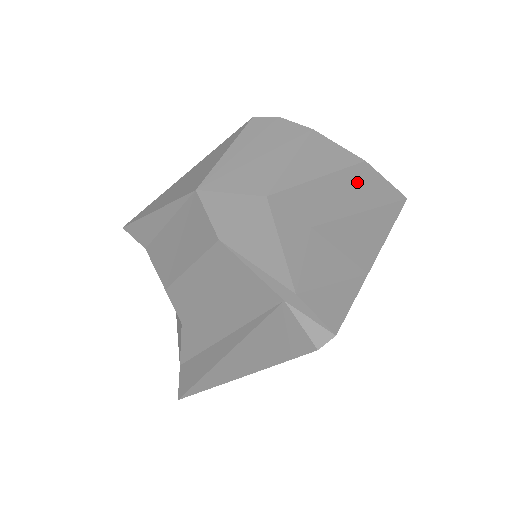
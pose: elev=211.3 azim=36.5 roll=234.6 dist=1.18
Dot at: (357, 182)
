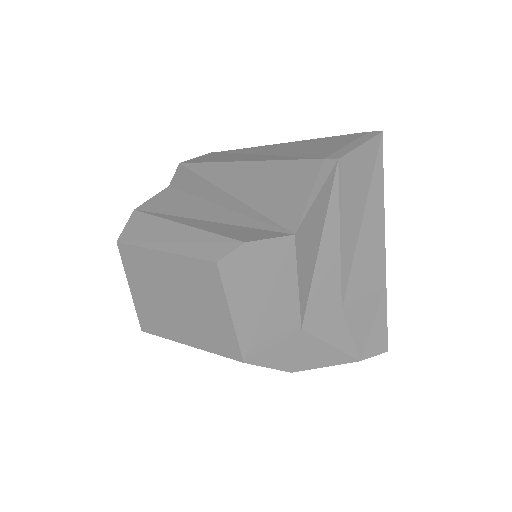
Dot at: (344, 205)
